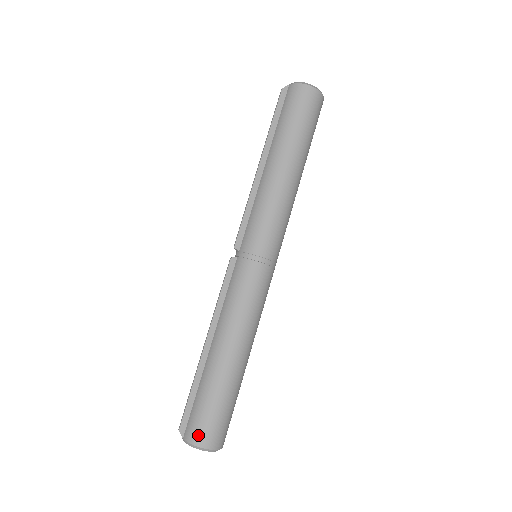
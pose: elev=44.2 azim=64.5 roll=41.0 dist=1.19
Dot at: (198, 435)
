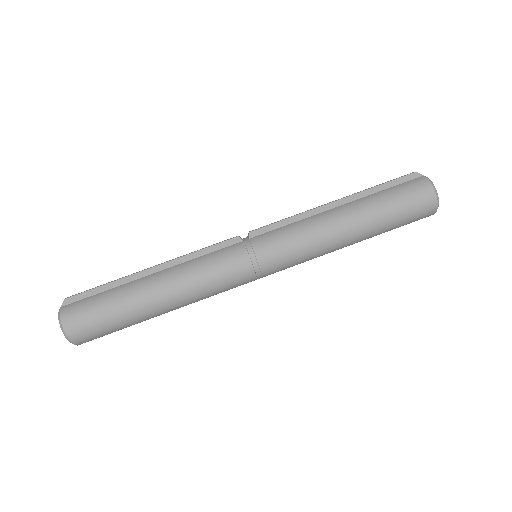
Dot at: (71, 318)
